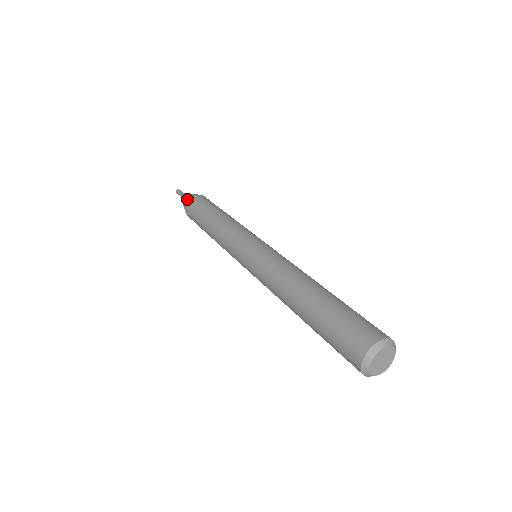
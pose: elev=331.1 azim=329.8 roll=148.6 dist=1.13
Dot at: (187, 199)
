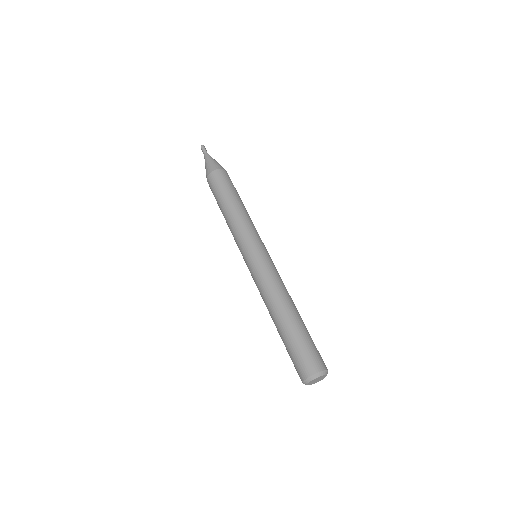
Dot at: (216, 167)
